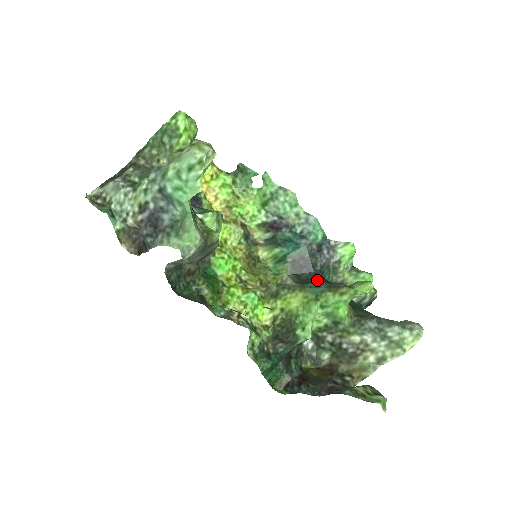
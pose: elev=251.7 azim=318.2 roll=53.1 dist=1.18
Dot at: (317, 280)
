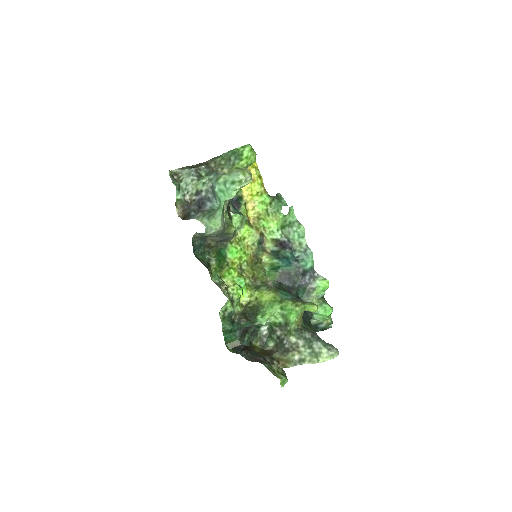
Dot at: (291, 293)
